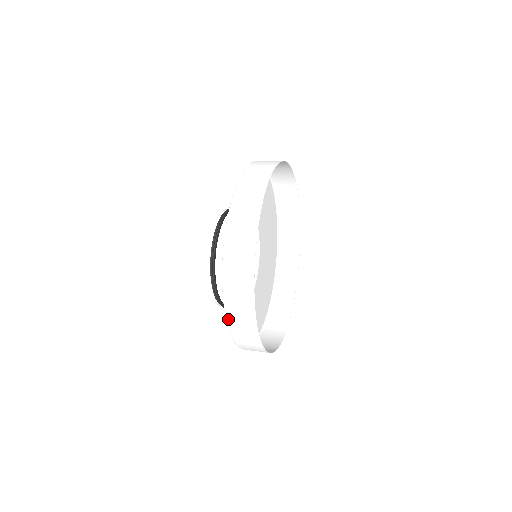
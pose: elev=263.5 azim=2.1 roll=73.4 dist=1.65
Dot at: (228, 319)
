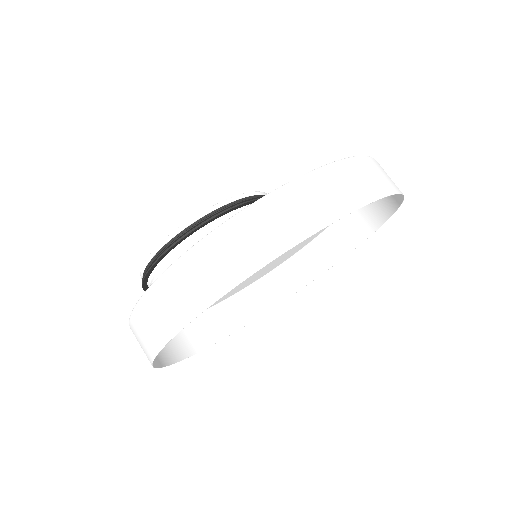
Dot at: occluded
